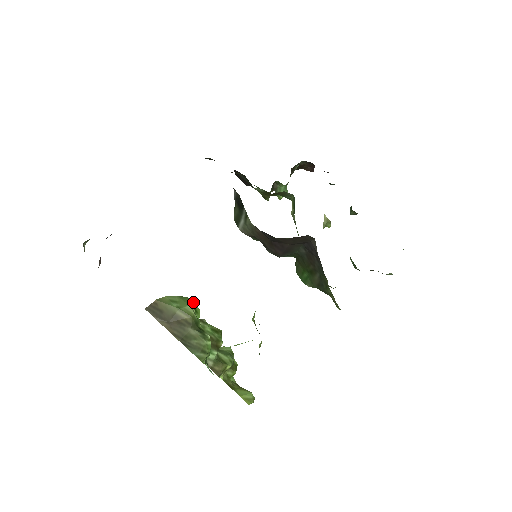
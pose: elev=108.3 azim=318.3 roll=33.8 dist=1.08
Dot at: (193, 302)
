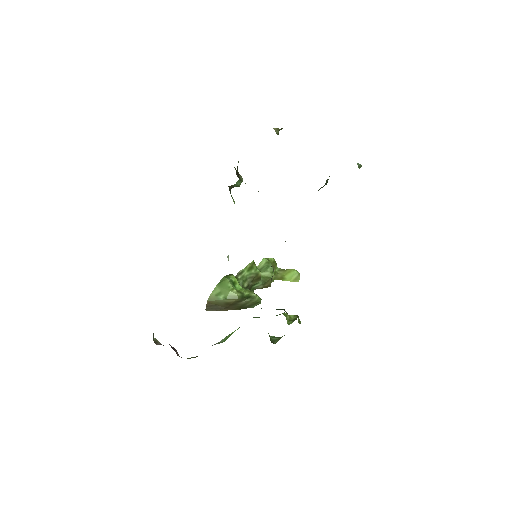
Dot at: (230, 284)
